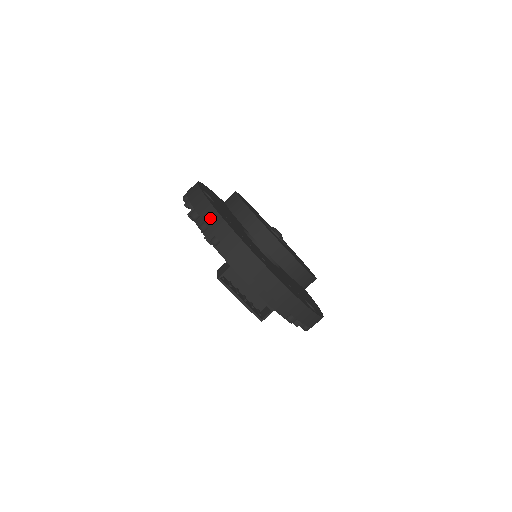
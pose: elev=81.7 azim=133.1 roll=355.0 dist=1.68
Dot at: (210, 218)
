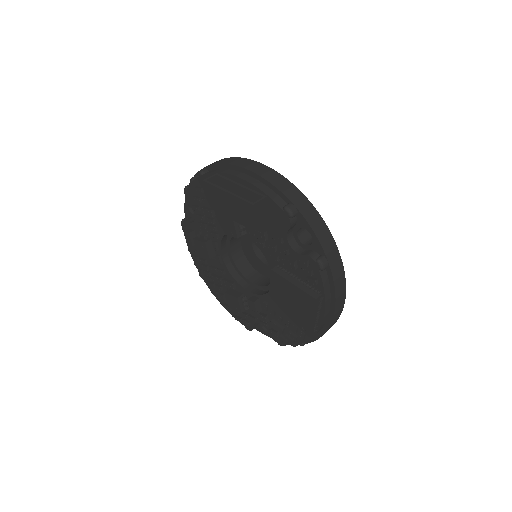
Dot at: occluded
